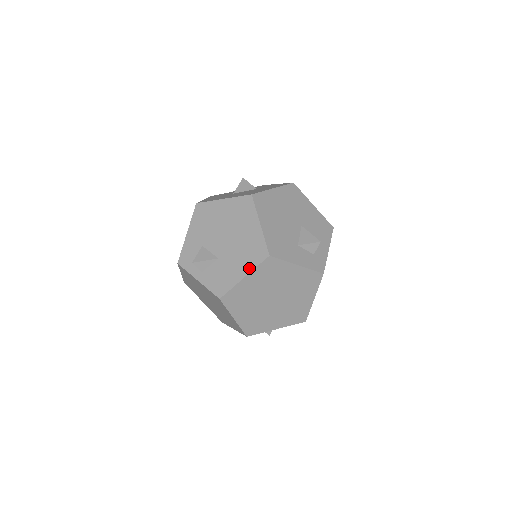
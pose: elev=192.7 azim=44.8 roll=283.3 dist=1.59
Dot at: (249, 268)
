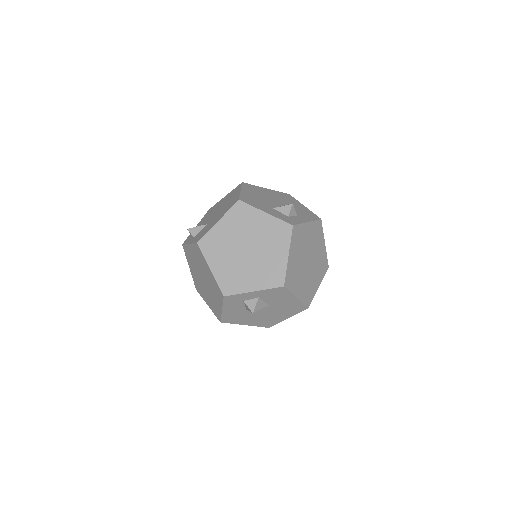
Dot at: (223, 214)
